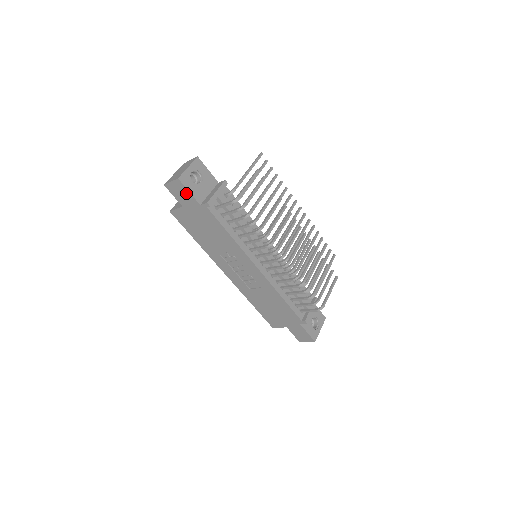
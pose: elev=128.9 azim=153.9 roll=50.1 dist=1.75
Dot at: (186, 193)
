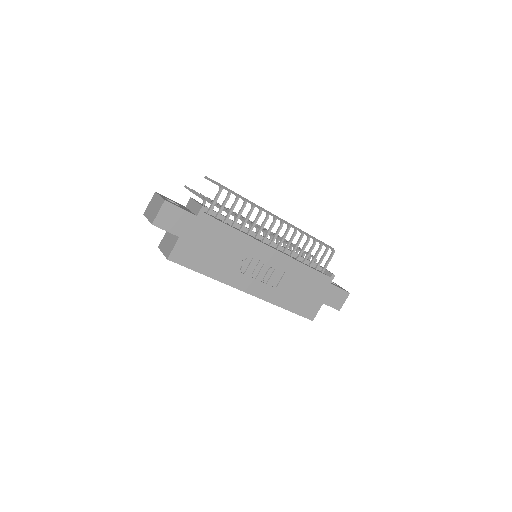
Dot at: (178, 213)
